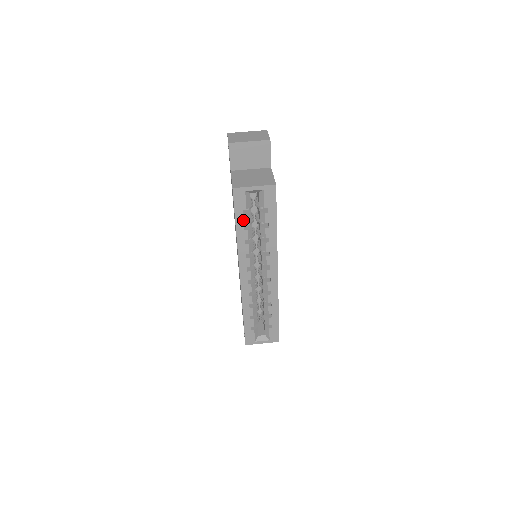
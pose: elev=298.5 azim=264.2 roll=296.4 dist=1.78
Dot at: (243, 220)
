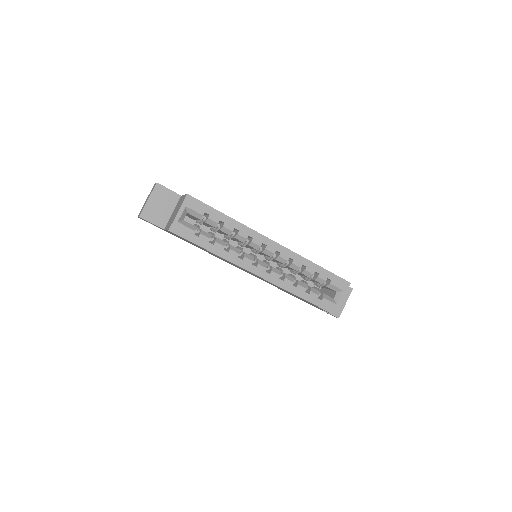
Dot at: (203, 240)
